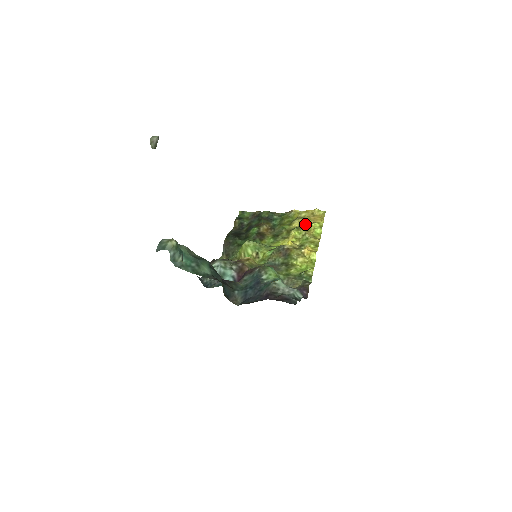
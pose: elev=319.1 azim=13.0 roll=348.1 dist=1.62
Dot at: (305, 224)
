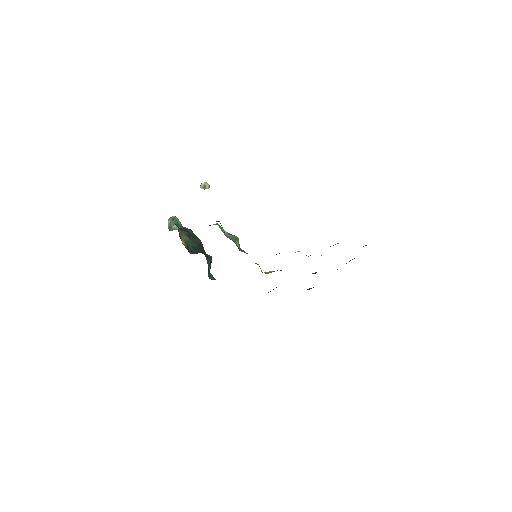
Dot at: occluded
